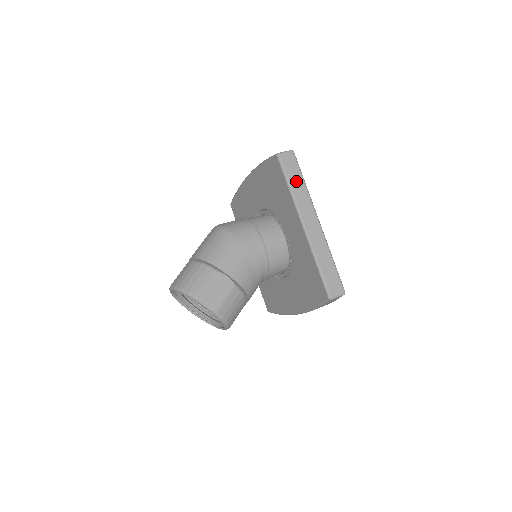
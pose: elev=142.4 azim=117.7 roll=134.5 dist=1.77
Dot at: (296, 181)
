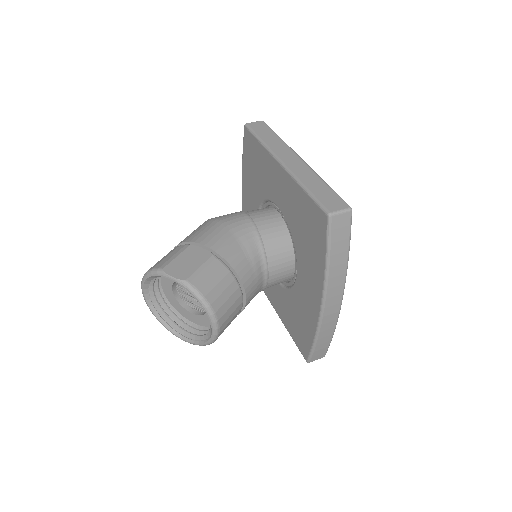
Dot at: (268, 136)
